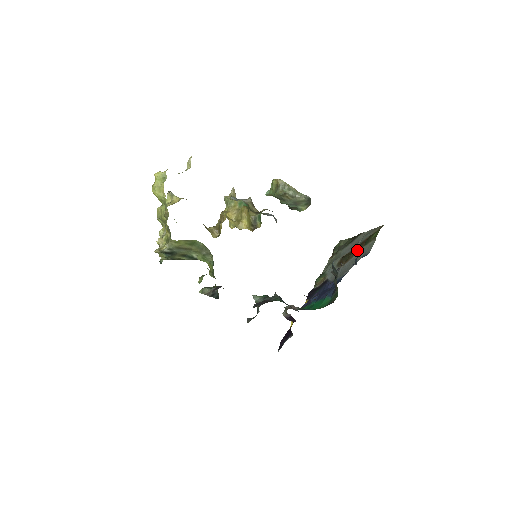
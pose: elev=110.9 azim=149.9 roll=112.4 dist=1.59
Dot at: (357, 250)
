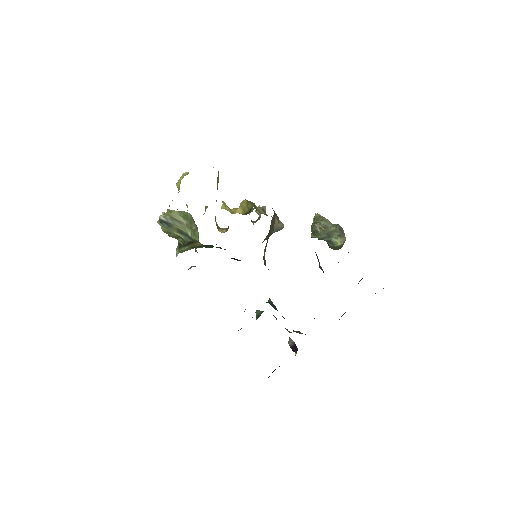
Dot at: occluded
